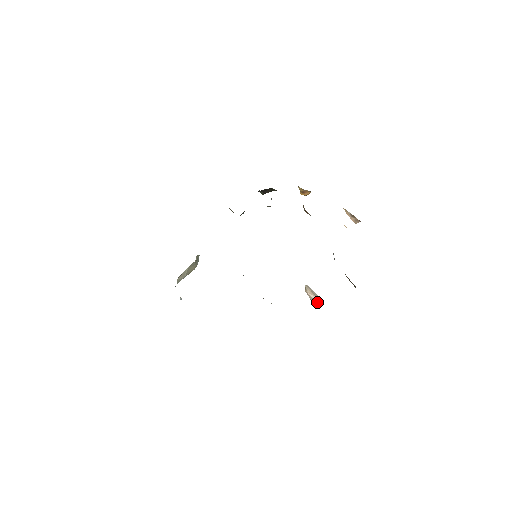
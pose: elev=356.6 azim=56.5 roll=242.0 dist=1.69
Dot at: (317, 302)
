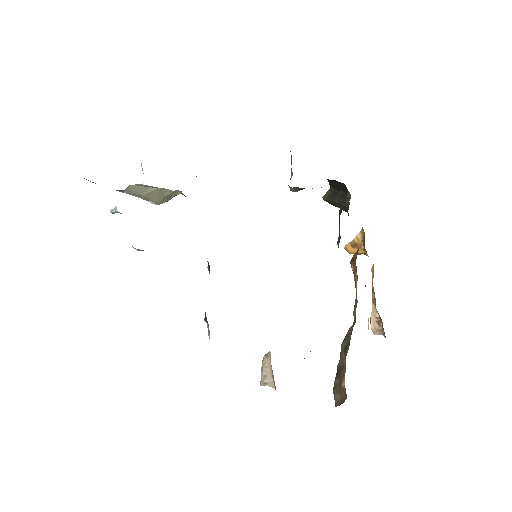
Dot at: (269, 384)
